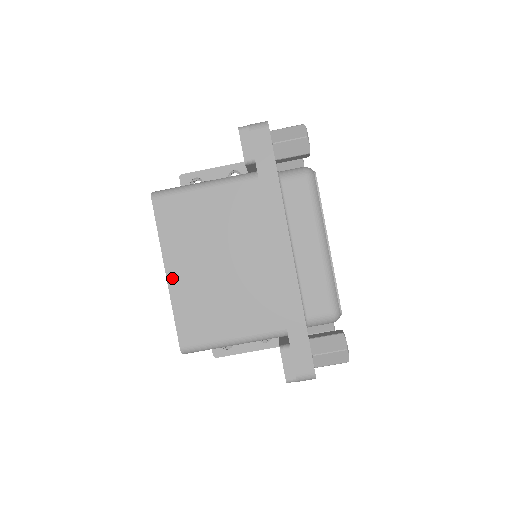
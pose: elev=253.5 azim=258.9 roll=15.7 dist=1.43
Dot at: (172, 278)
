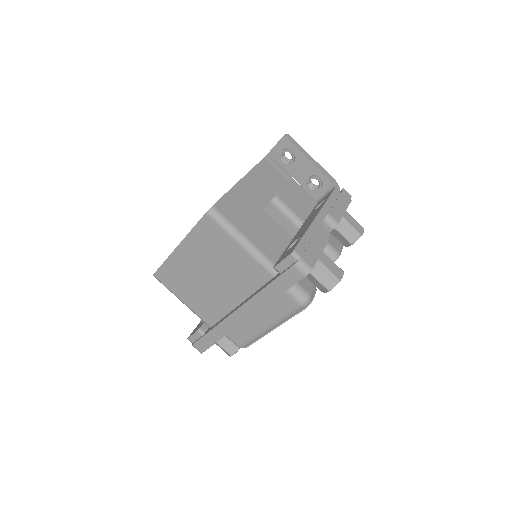
Dot at: (178, 252)
